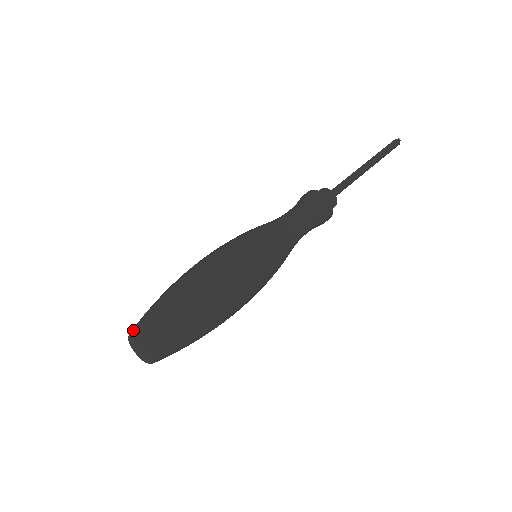
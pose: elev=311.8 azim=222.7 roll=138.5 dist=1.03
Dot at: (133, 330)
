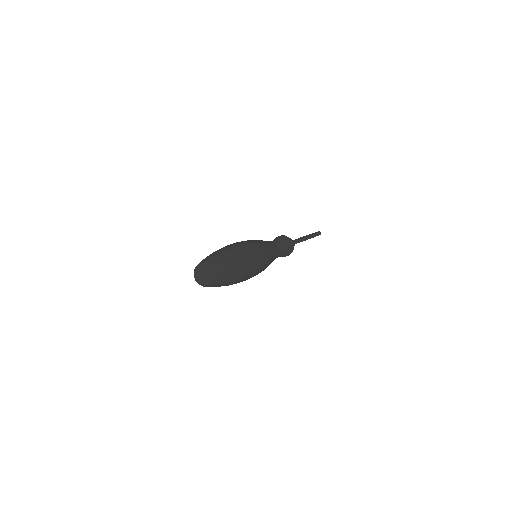
Dot at: (195, 267)
